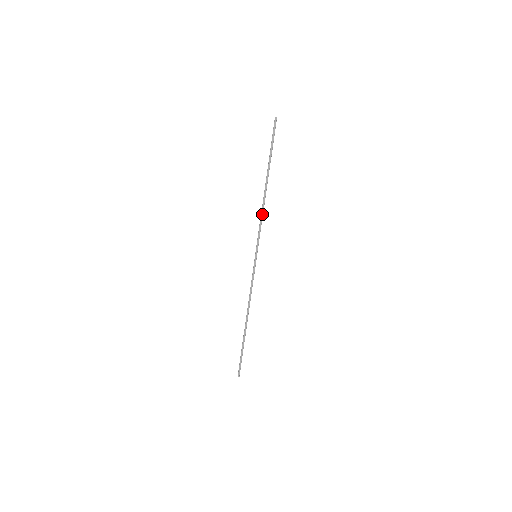
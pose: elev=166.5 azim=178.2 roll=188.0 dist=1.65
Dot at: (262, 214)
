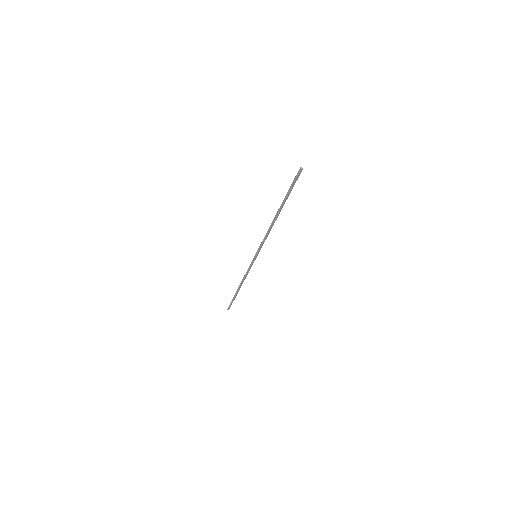
Dot at: (268, 234)
